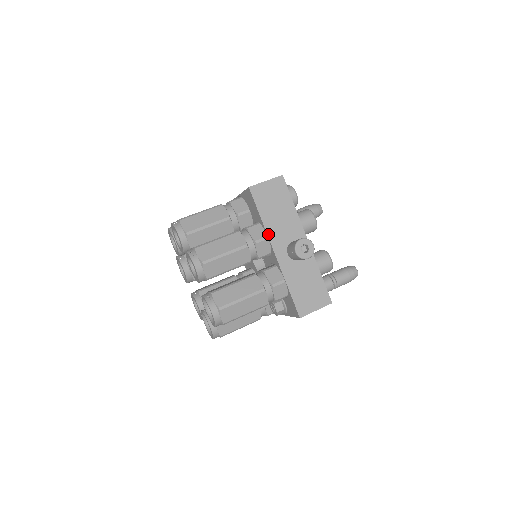
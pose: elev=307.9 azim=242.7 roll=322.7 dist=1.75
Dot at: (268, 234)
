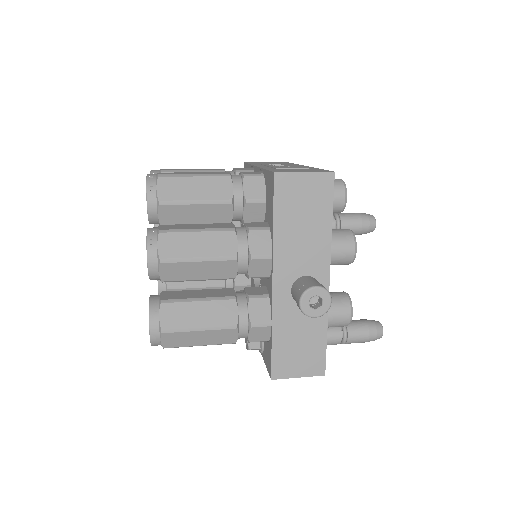
Dot at: (274, 252)
